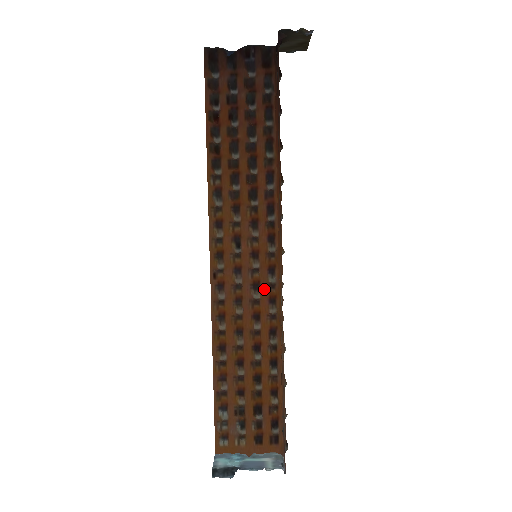
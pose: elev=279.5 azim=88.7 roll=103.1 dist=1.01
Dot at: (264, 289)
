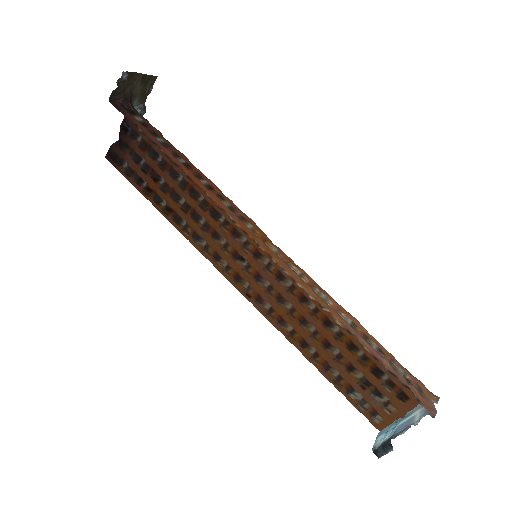
Dot at: occluded
